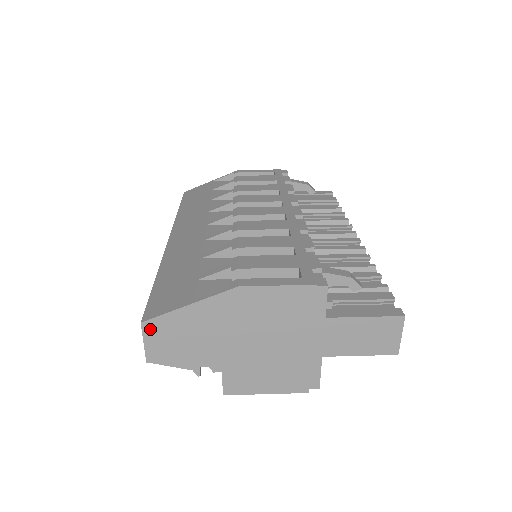
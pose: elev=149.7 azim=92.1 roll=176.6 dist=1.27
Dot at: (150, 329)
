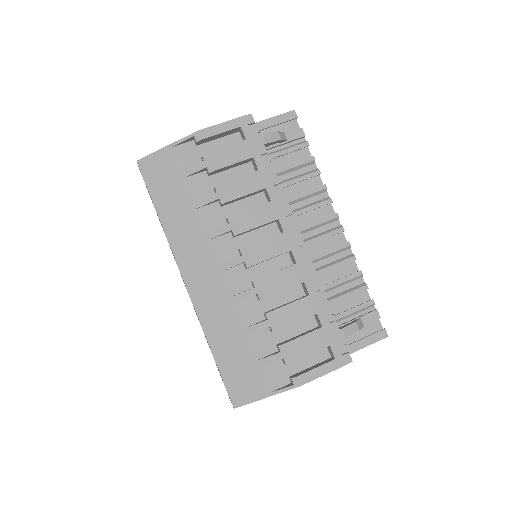
Dot at: occluded
